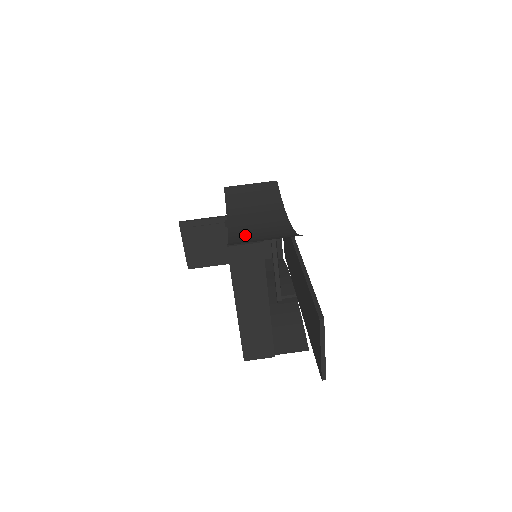
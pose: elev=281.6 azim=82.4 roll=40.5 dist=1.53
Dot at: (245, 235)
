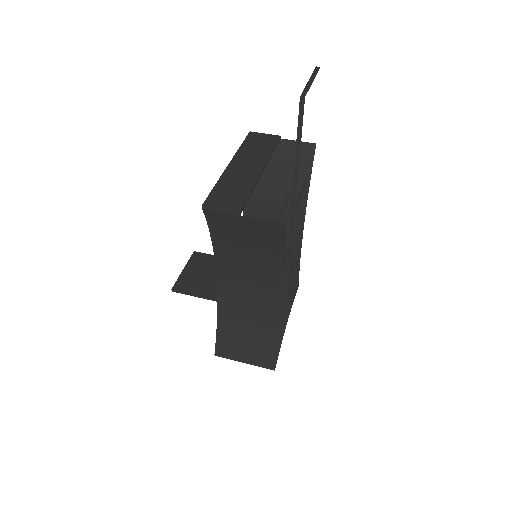
Dot at: (260, 195)
